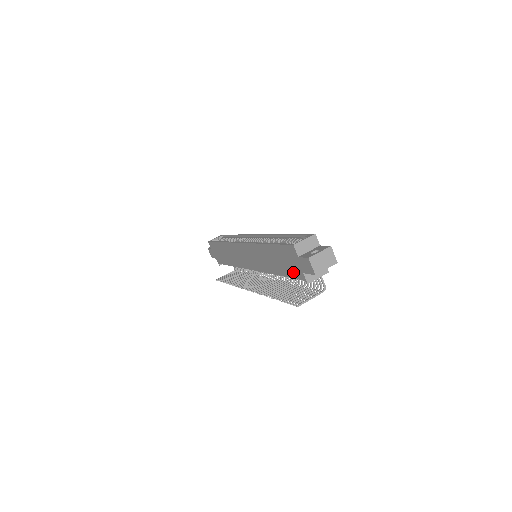
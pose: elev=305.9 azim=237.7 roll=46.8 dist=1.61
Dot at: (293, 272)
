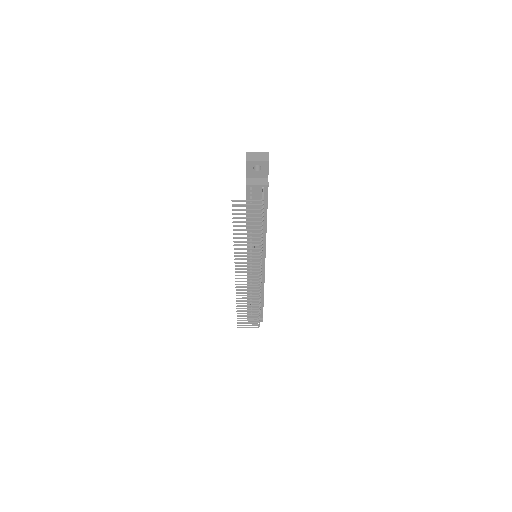
Dot at: occluded
